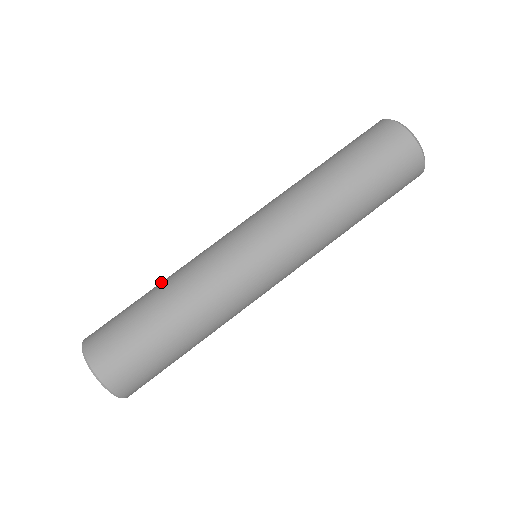
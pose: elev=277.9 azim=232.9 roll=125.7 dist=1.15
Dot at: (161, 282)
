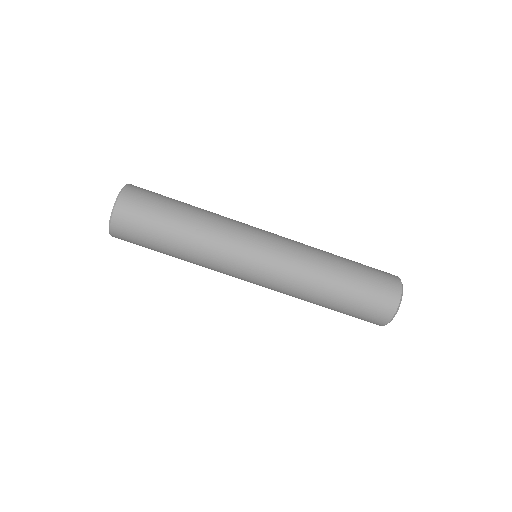
Dot at: (197, 209)
